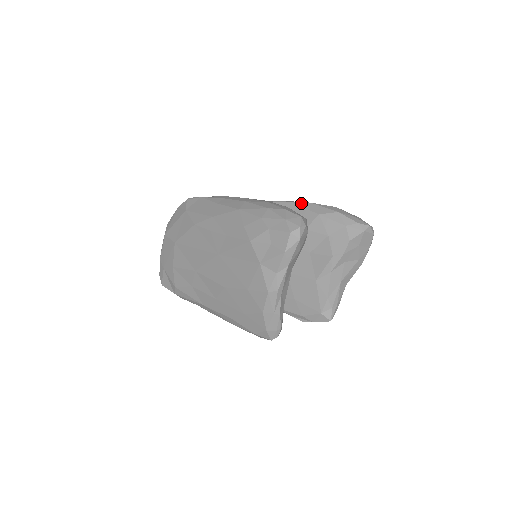
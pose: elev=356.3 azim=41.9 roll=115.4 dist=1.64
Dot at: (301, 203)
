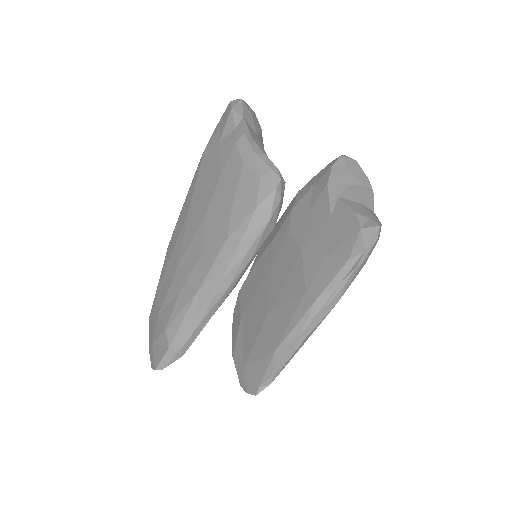
Dot at: occluded
